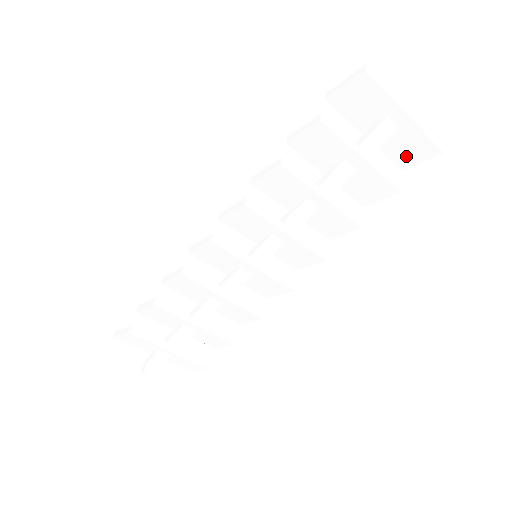
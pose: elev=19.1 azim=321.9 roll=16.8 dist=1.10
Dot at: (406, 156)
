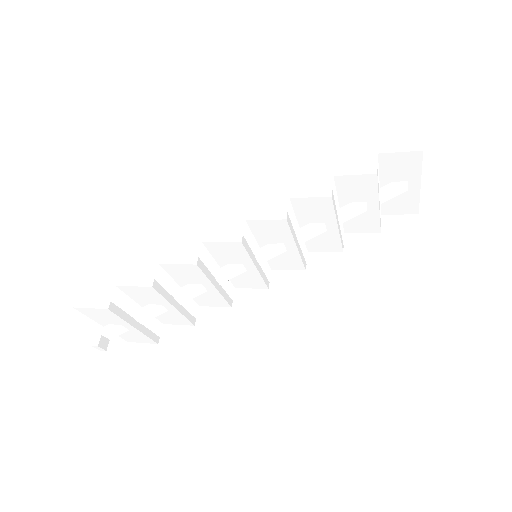
Dot at: (393, 207)
